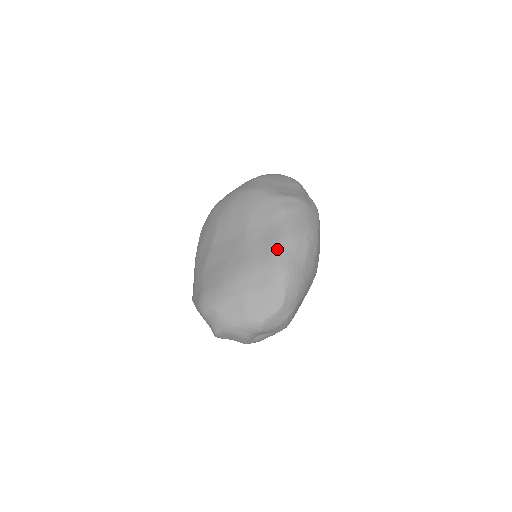
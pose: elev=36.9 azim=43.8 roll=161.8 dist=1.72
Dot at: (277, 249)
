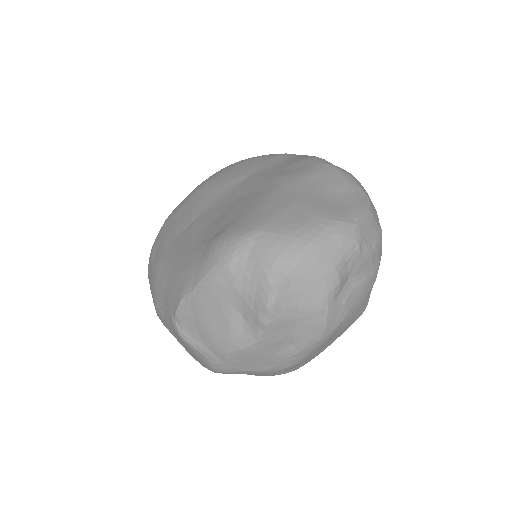
Dot at: (315, 158)
